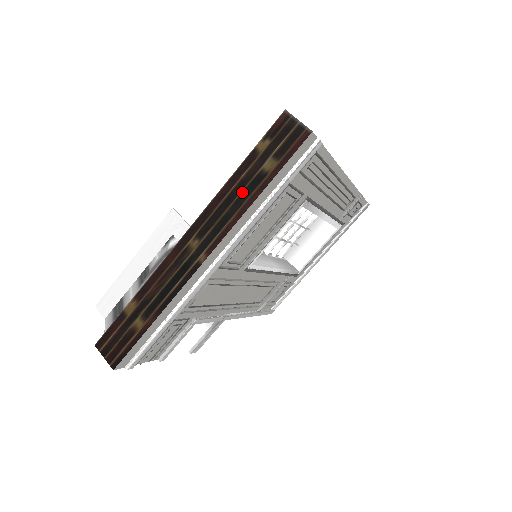
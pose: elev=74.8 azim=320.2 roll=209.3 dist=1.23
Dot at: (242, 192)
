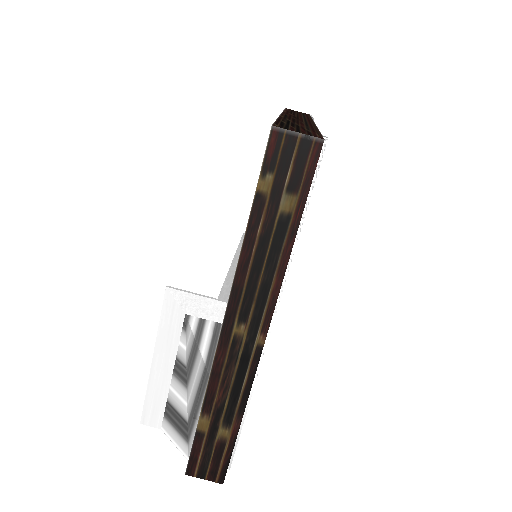
Dot at: (269, 250)
